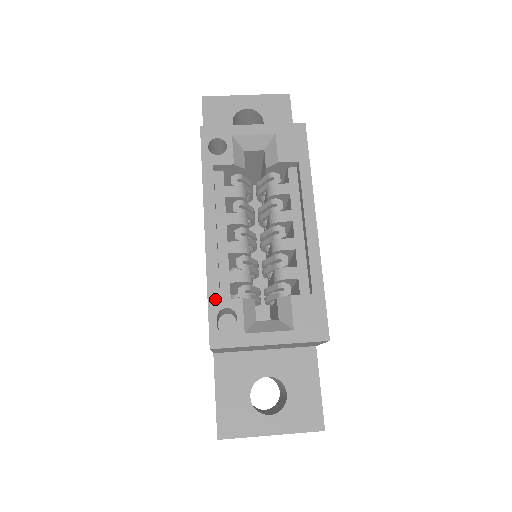
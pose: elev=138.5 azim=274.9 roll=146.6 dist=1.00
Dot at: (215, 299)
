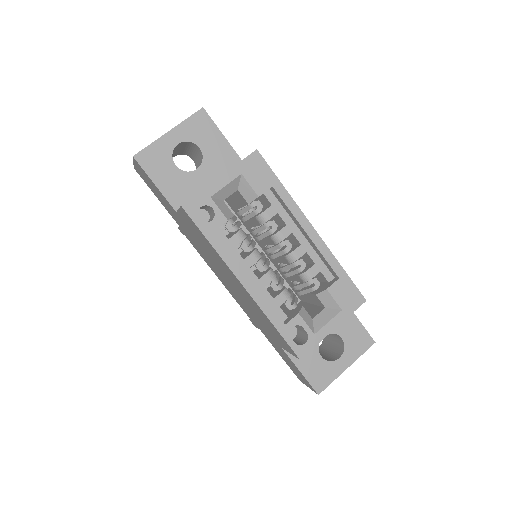
Dot at: (282, 327)
